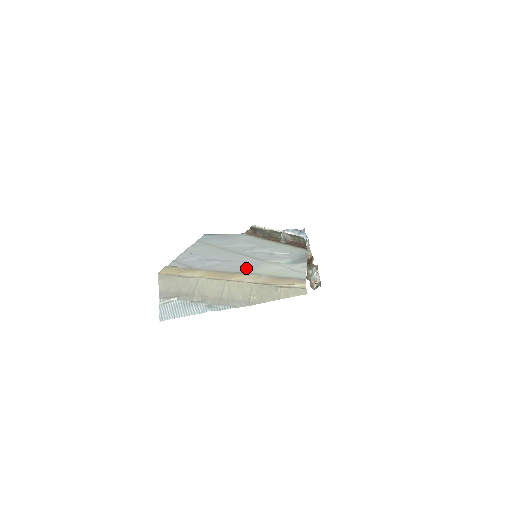
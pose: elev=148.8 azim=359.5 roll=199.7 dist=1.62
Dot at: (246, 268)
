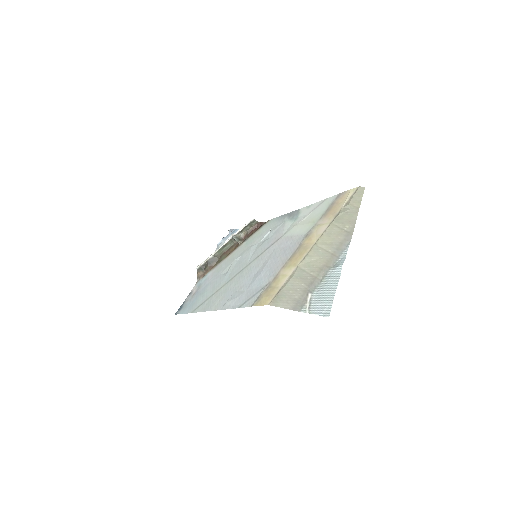
Dot at: (292, 242)
